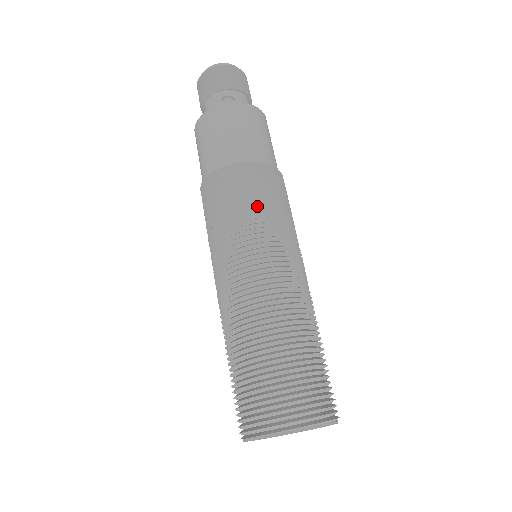
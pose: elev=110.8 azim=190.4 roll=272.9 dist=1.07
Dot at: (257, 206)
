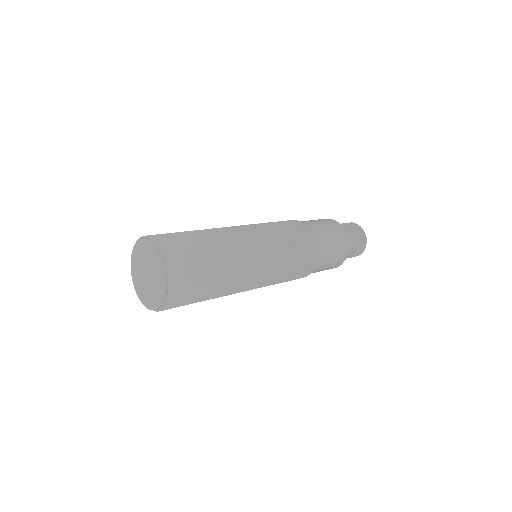
Dot at: (286, 231)
